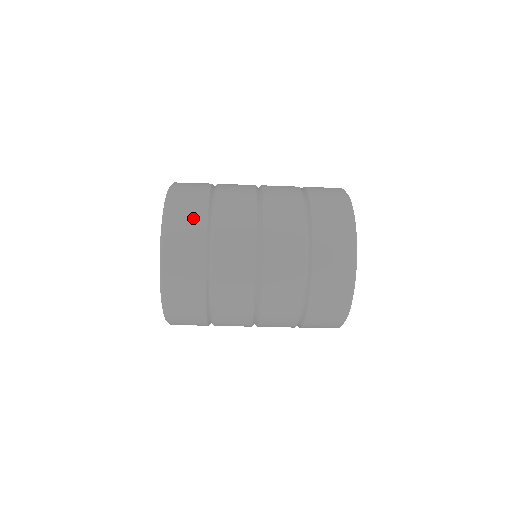
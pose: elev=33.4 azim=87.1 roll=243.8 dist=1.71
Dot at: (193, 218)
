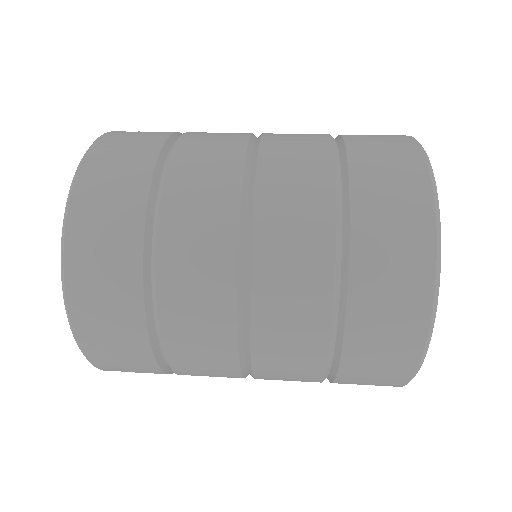
Dot at: occluded
